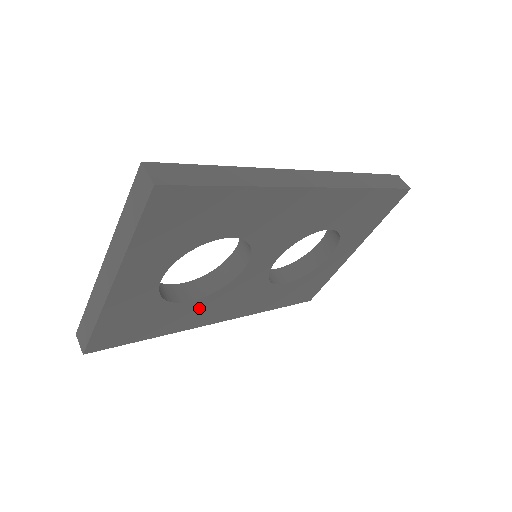
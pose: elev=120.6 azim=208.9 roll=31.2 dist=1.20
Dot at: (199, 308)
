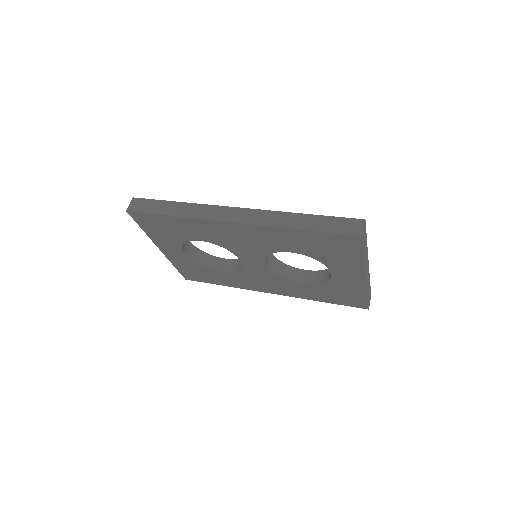
Dot at: (236, 278)
